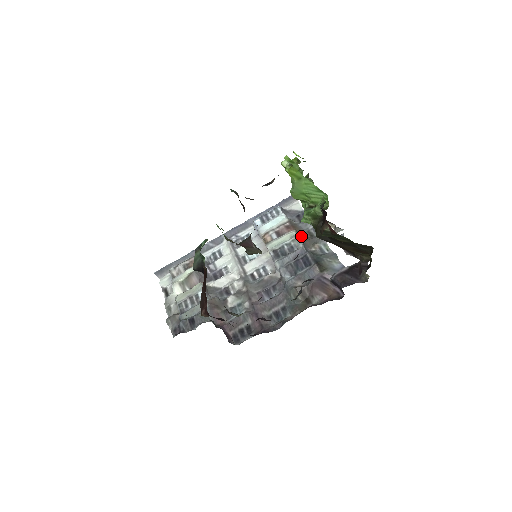
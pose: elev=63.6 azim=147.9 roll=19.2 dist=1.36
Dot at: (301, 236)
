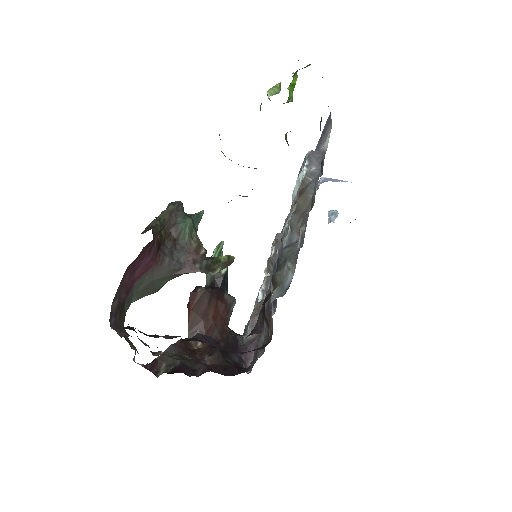
Dot at: (298, 212)
